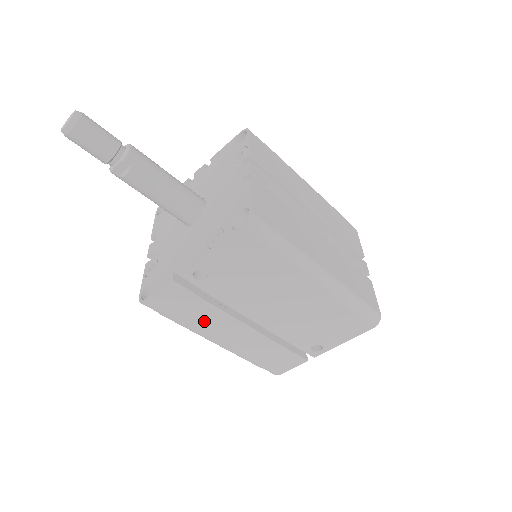
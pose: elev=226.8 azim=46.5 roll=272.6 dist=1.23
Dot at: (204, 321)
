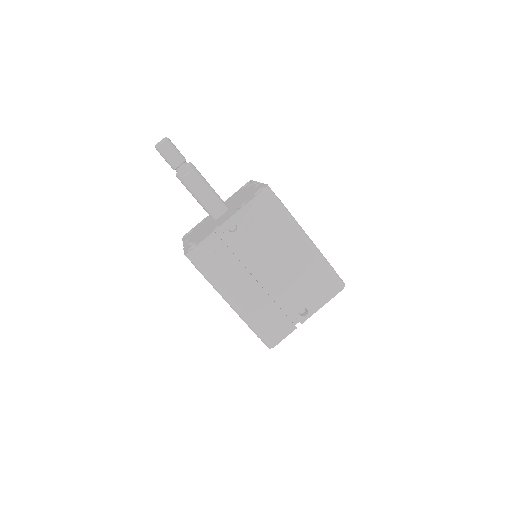
Dot at: (228, 274)
